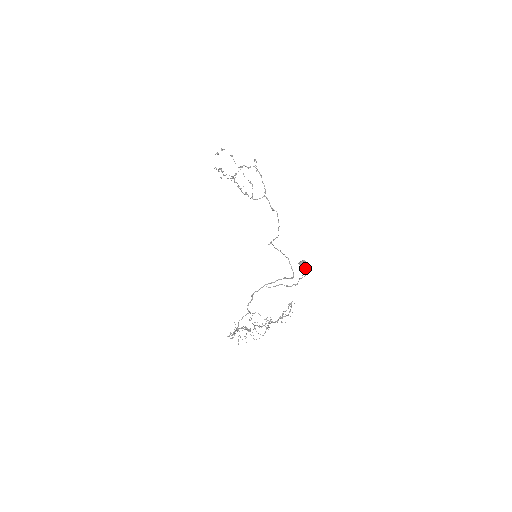
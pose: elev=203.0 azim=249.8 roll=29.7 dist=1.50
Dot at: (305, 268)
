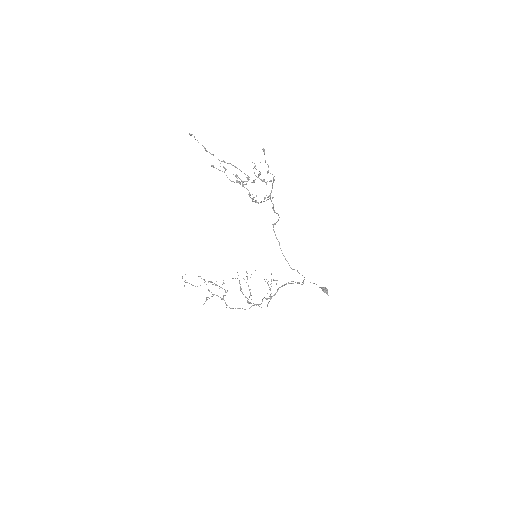
Dot at: occluded
